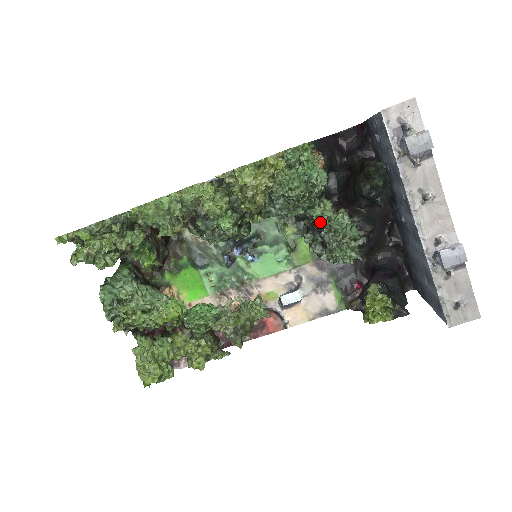
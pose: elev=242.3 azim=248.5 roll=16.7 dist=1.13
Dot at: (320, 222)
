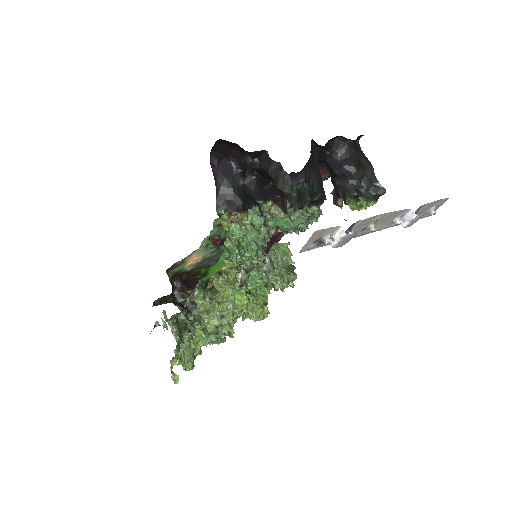
Dot at: (285, 233)
